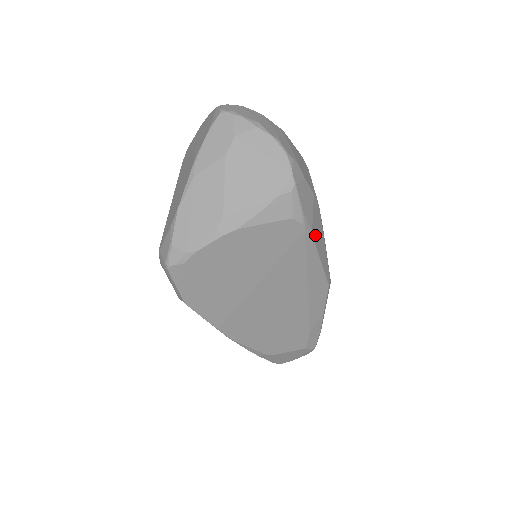
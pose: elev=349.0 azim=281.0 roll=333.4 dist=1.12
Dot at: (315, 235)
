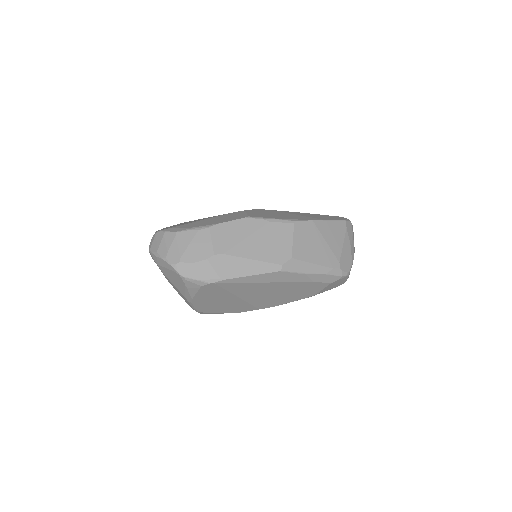
Dot at: (228, 274)
